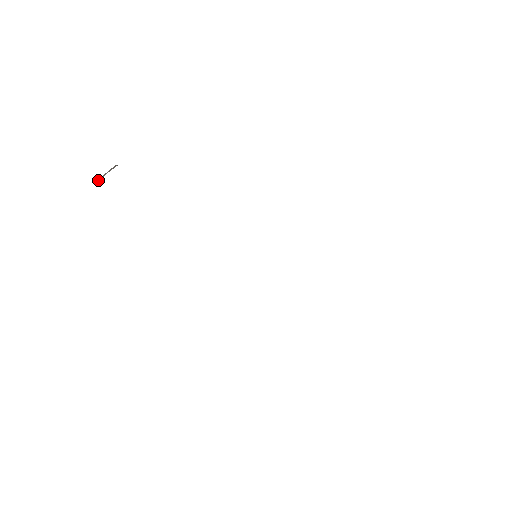
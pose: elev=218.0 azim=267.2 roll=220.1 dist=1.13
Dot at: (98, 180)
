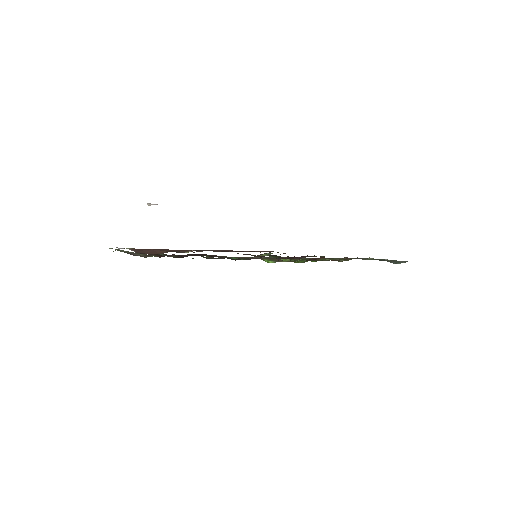
Dot at: occluded
